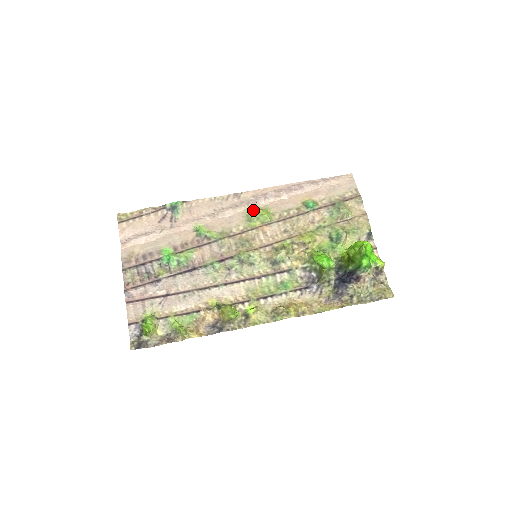
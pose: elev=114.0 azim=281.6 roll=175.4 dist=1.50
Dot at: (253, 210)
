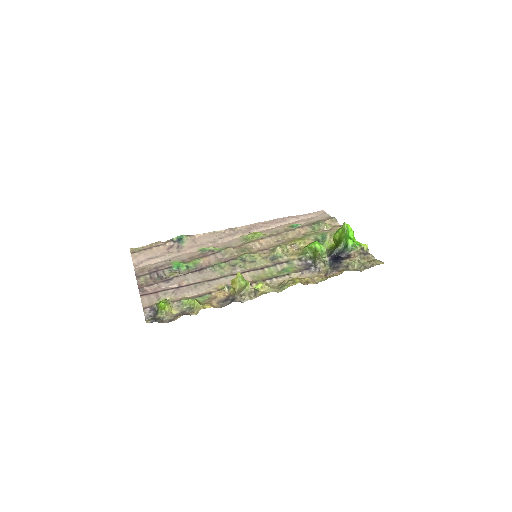
Dot at: occluded
